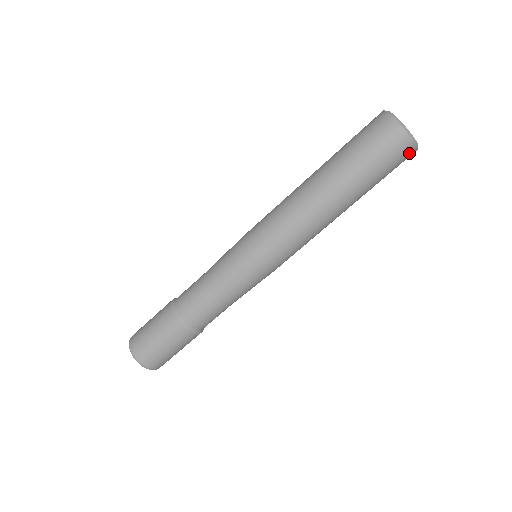
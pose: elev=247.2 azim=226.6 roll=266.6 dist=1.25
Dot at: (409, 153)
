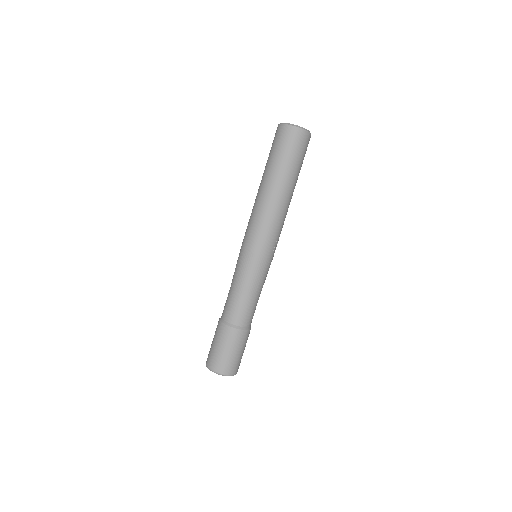
Dot at: (301, 135)
